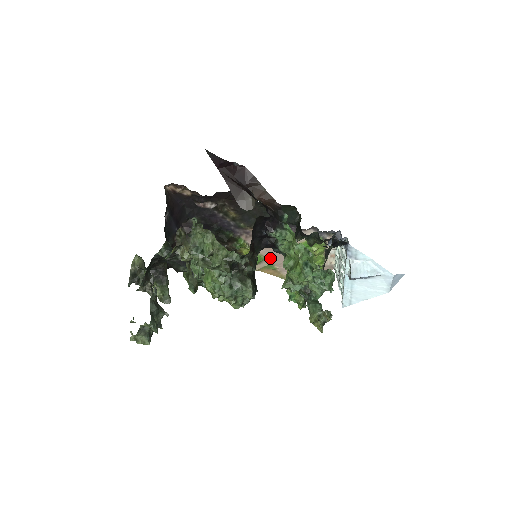
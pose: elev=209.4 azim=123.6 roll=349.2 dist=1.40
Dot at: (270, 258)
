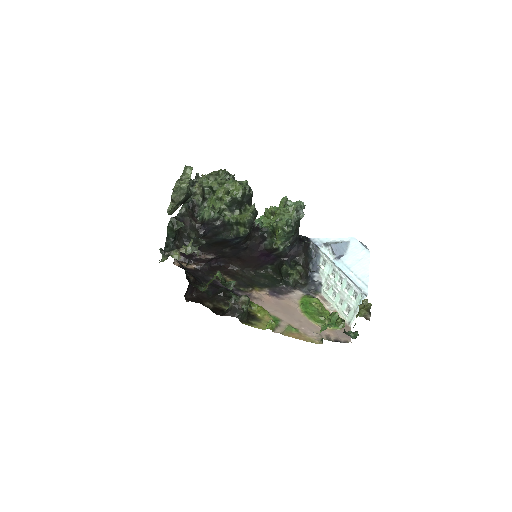
Dot at: (284, 320)
